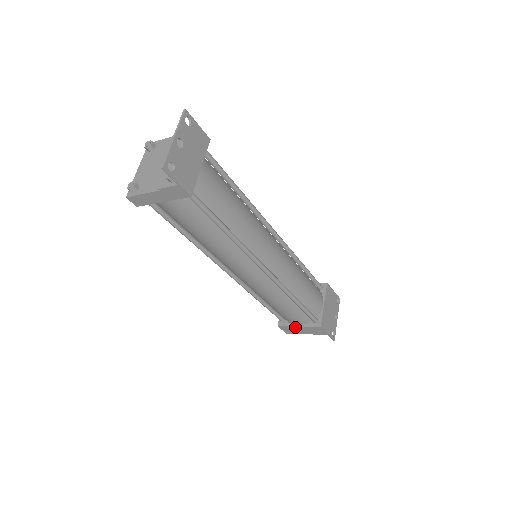
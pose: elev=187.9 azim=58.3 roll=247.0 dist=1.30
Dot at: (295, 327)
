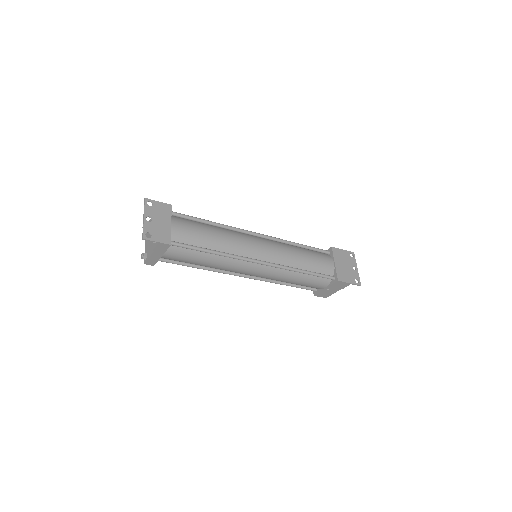
Dot at: (324, 290)
